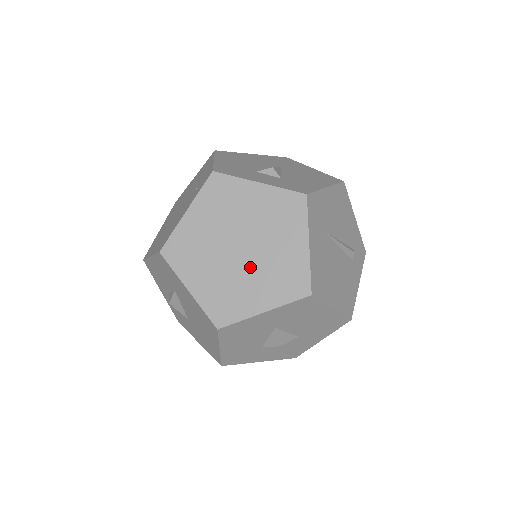
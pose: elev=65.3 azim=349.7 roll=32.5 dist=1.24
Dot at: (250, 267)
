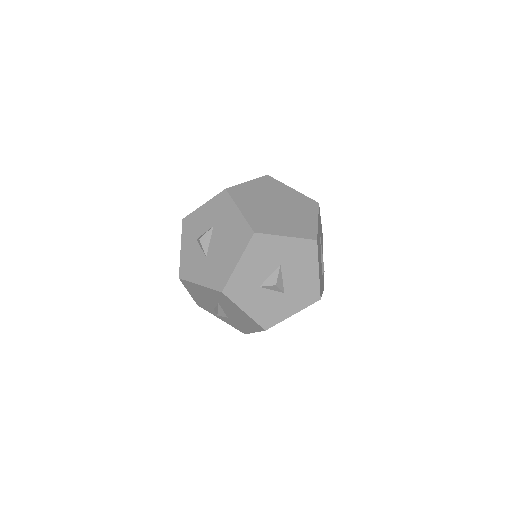
Dot at: (282, 216)
